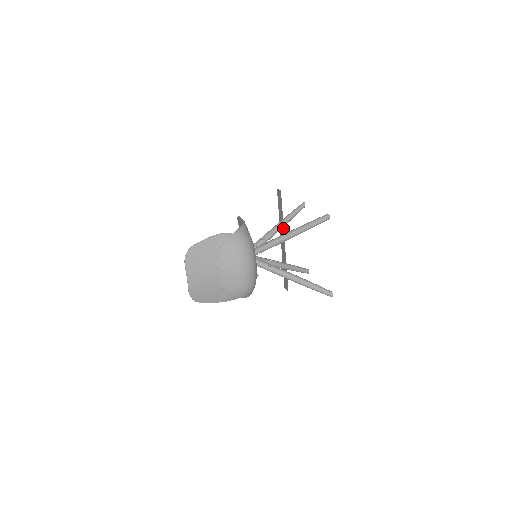
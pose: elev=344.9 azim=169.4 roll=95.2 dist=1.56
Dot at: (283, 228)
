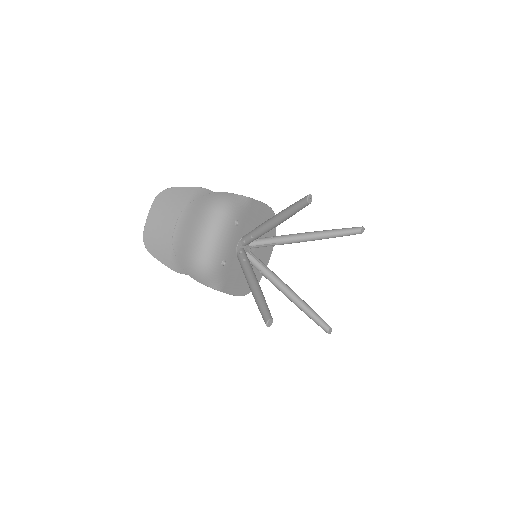
Dot at: occluded
